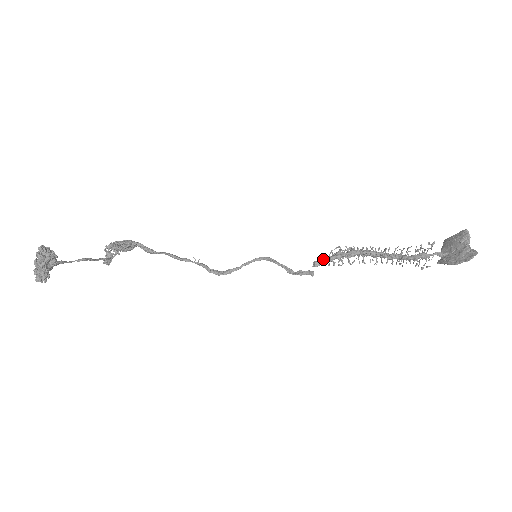
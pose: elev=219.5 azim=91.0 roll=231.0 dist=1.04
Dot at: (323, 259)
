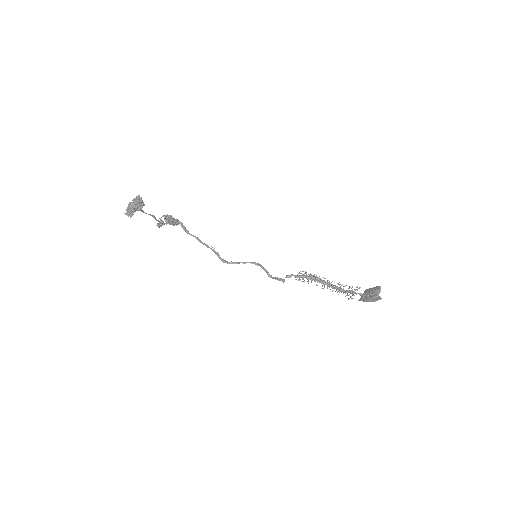
Dot at: (293, 275)
